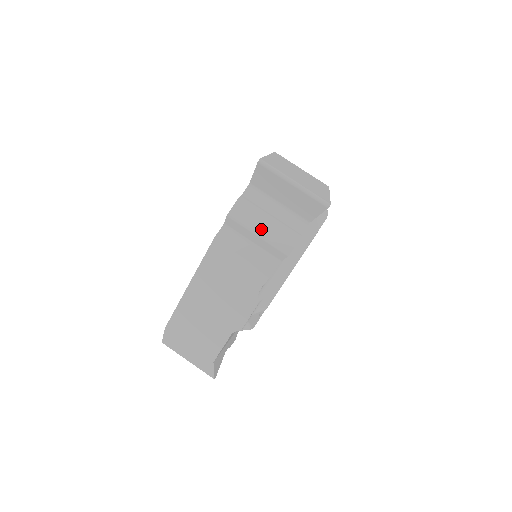
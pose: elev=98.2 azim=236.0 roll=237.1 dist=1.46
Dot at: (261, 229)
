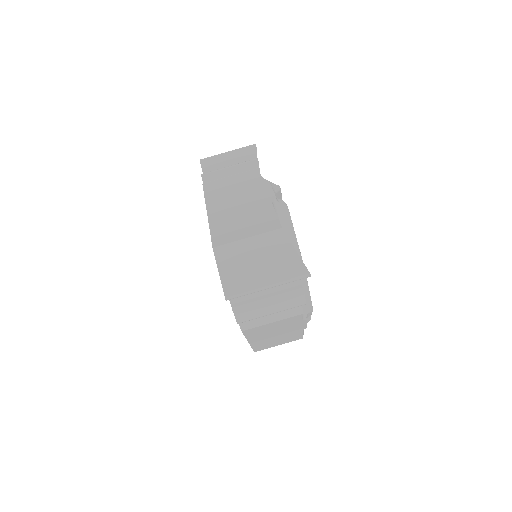
Dot at: (270, 310)
